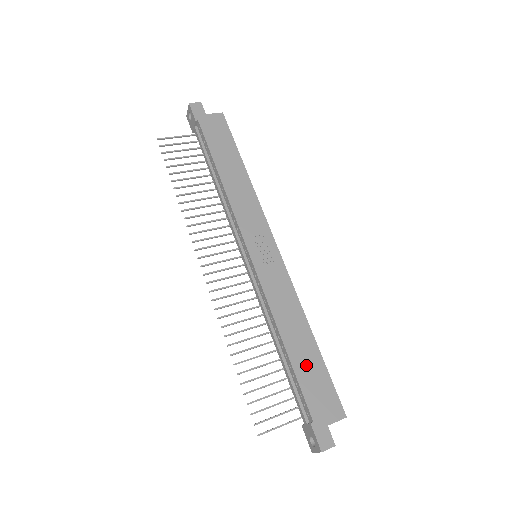
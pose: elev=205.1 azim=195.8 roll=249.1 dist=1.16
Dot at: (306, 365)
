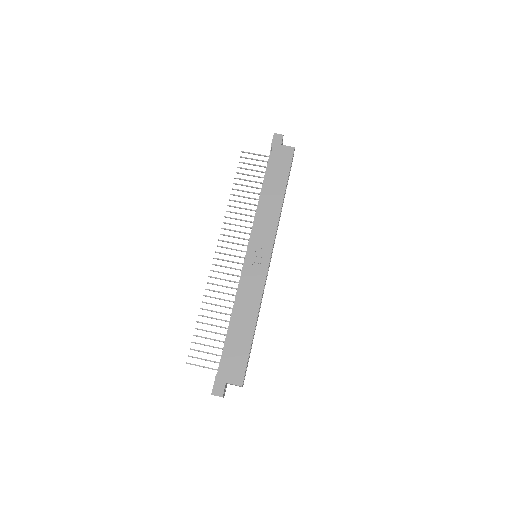
Dot at: (237, 340)
